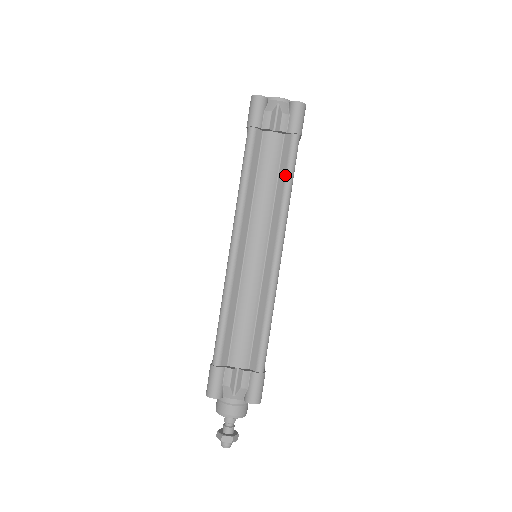
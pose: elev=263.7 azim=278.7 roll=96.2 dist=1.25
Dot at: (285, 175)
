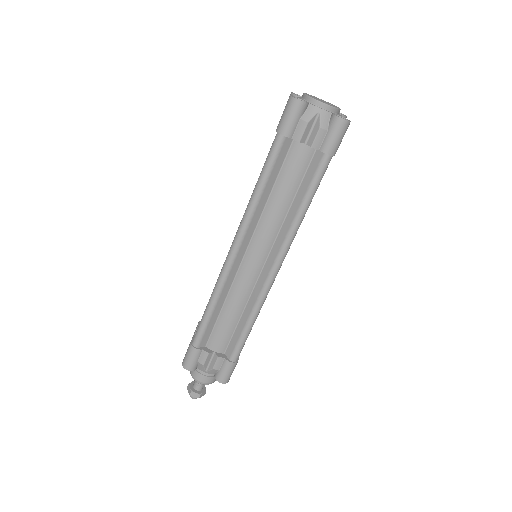
Dot at: (304, 196)
